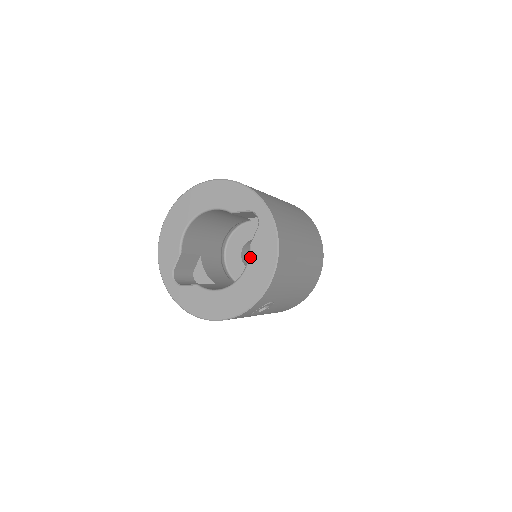
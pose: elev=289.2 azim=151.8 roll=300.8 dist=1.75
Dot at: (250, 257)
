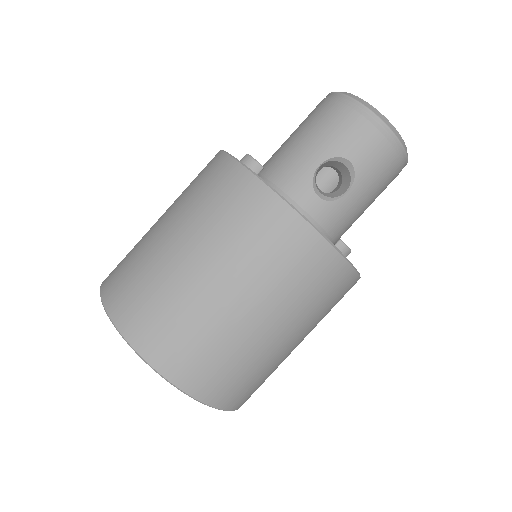
Dot at: occluded
